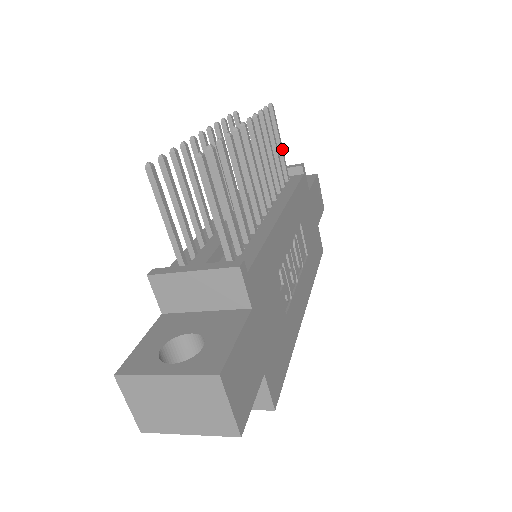
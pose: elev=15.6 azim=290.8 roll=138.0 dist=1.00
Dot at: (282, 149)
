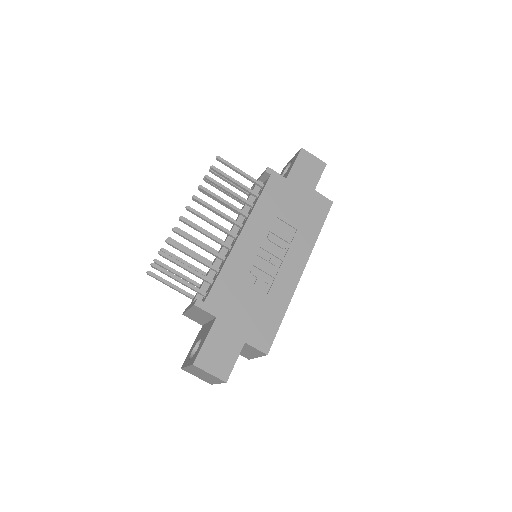
Dot at: (244, 174)
